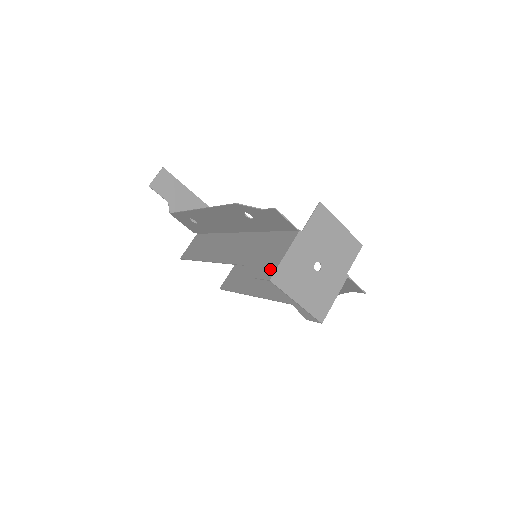
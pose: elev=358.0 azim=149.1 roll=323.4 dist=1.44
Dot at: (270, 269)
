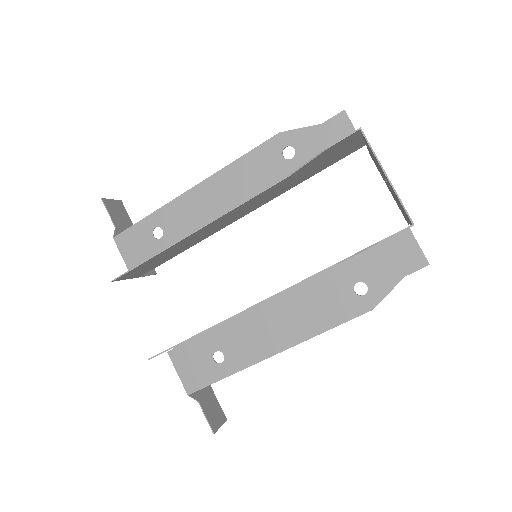
Dot at: (350, 137)
